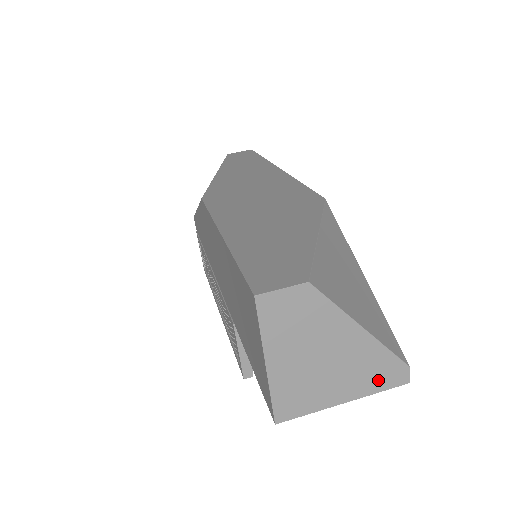
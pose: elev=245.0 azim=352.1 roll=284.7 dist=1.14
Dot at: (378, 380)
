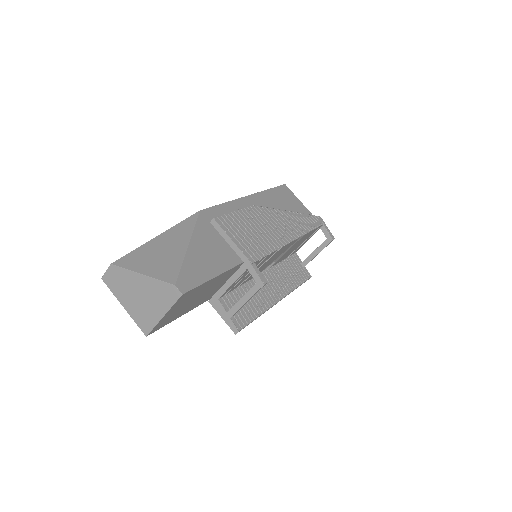
Dot at: (167, 298)
